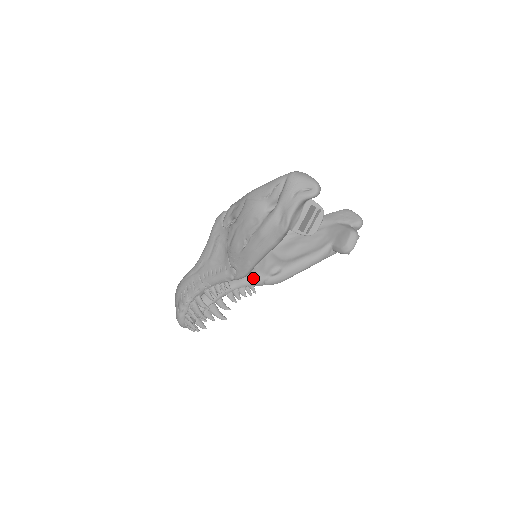
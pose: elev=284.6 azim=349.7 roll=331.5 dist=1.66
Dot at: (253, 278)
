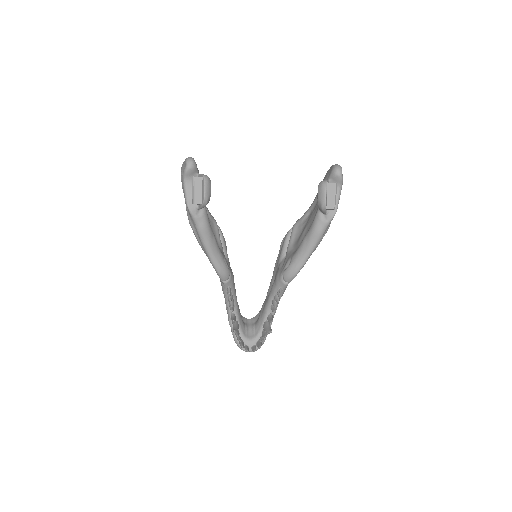
Dot at: (276, 281)
